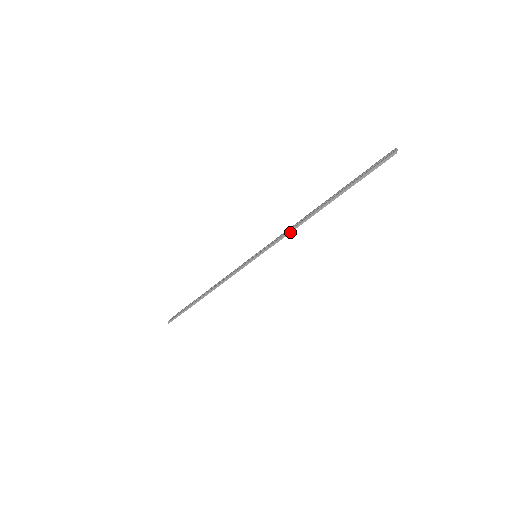
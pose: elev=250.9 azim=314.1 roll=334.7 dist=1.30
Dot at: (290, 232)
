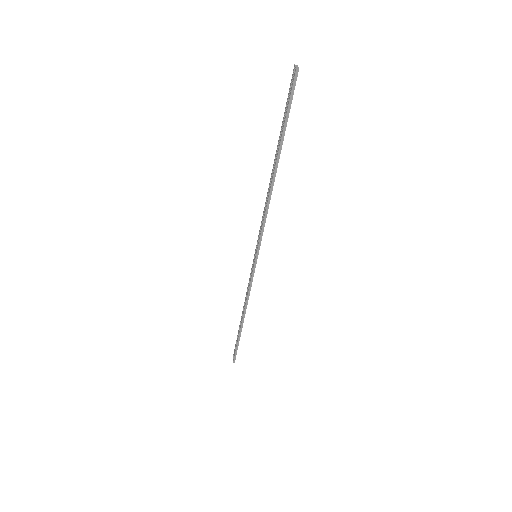
Dot at: (266, 214)
